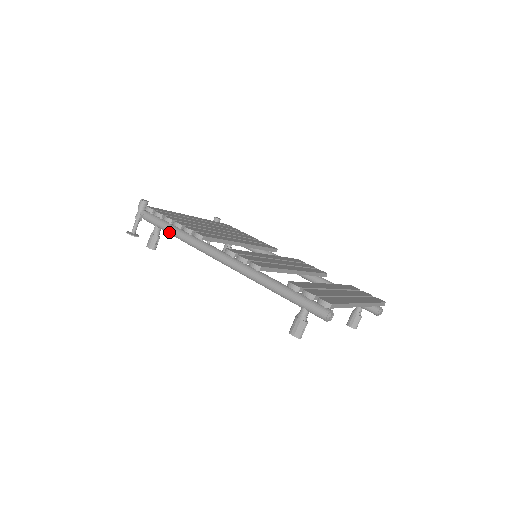
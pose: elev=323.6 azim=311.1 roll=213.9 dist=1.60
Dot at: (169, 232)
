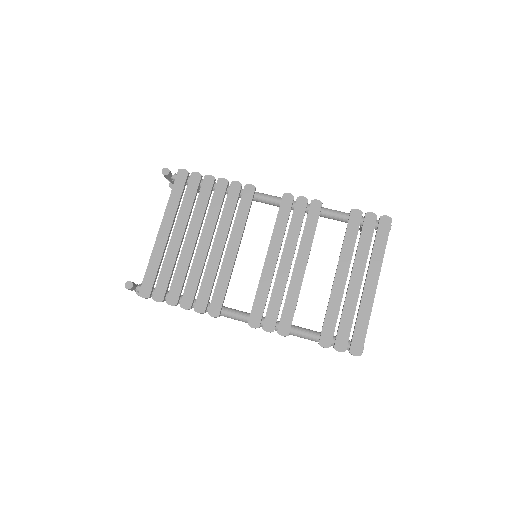
Dot at: occluded
